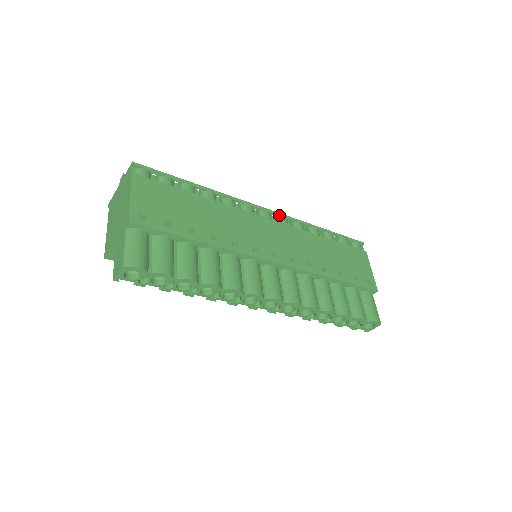
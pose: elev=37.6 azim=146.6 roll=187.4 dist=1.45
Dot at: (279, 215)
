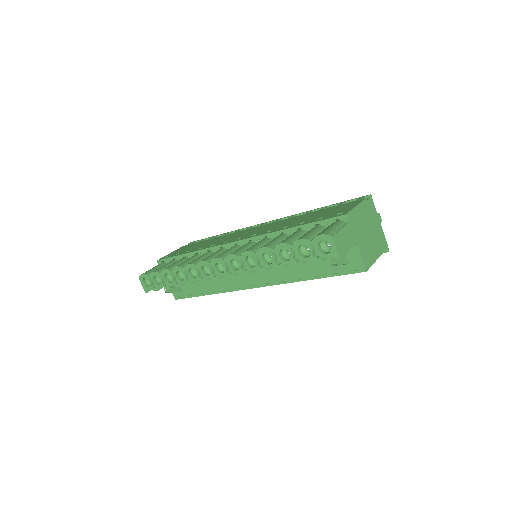
Dot at: occluded
